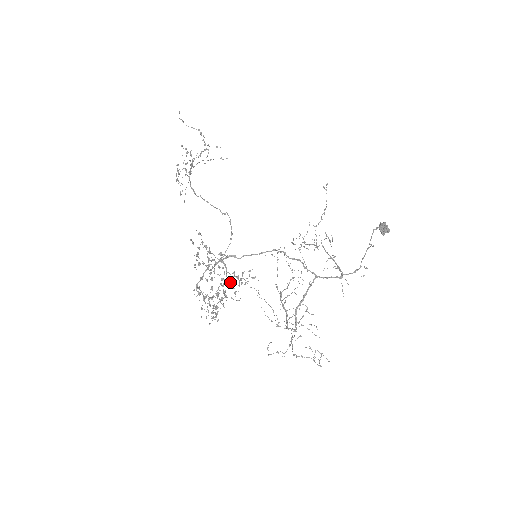
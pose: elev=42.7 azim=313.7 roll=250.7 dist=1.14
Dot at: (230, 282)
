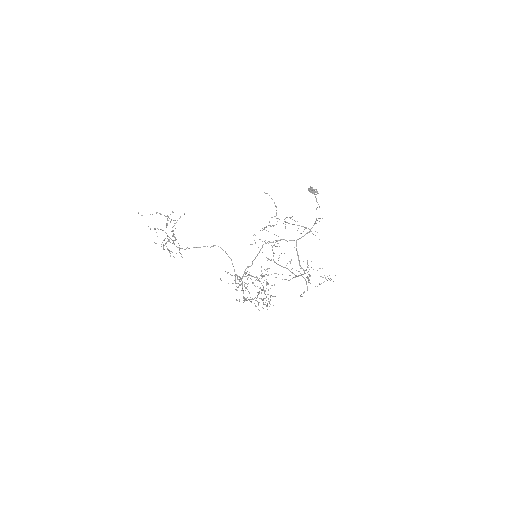
Dot at: occluded
